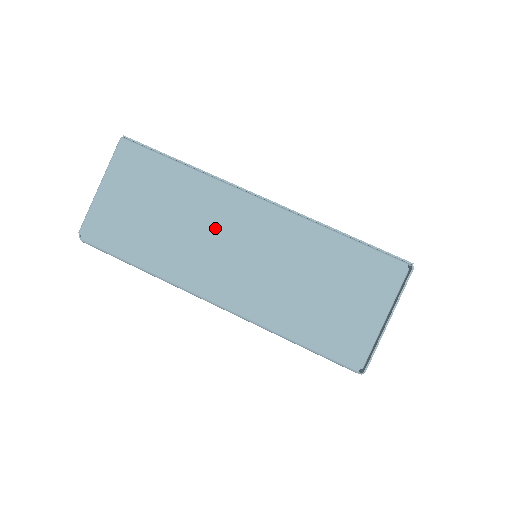
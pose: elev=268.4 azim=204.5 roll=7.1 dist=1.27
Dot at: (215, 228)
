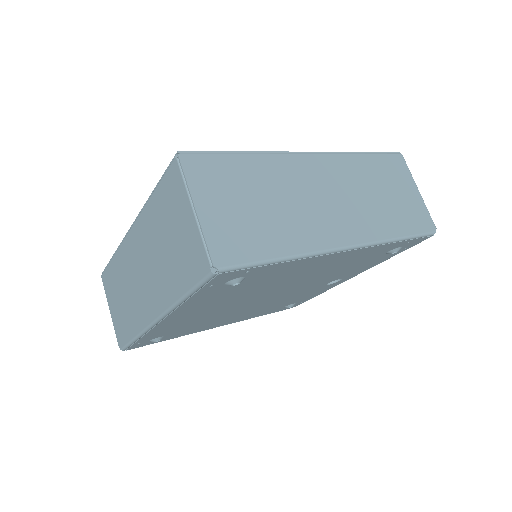
Dot at: (132, 274)
